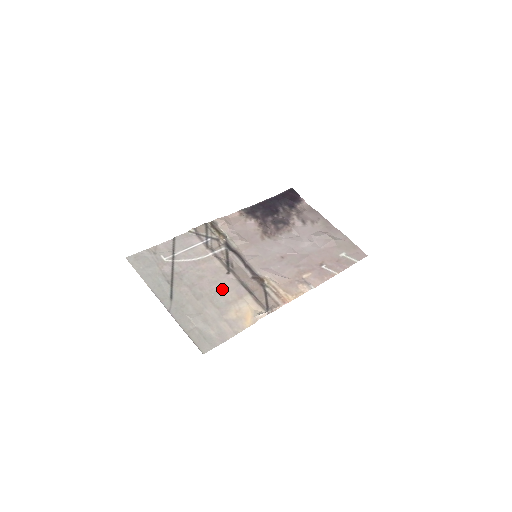
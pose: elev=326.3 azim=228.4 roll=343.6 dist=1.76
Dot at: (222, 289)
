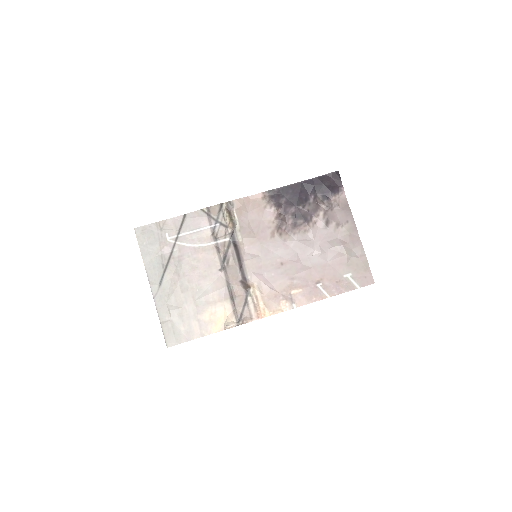
Dot at: (208, 286)
